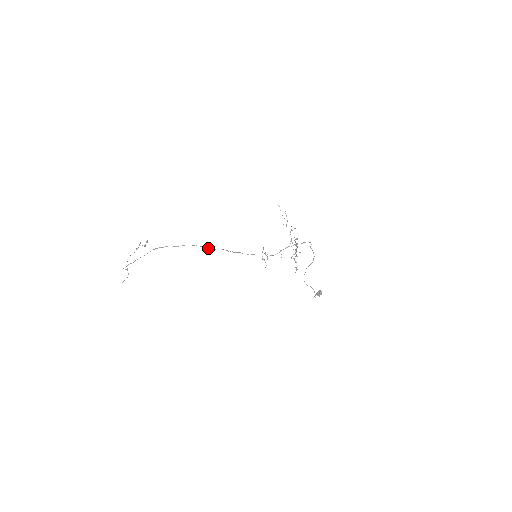
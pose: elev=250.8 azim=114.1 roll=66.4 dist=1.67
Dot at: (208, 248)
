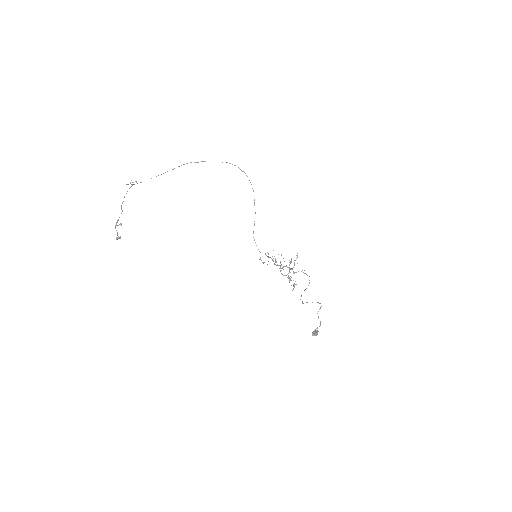
Dot at: (244, 172)
